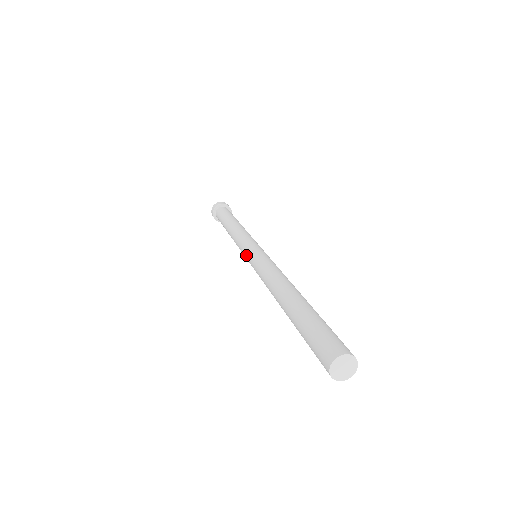
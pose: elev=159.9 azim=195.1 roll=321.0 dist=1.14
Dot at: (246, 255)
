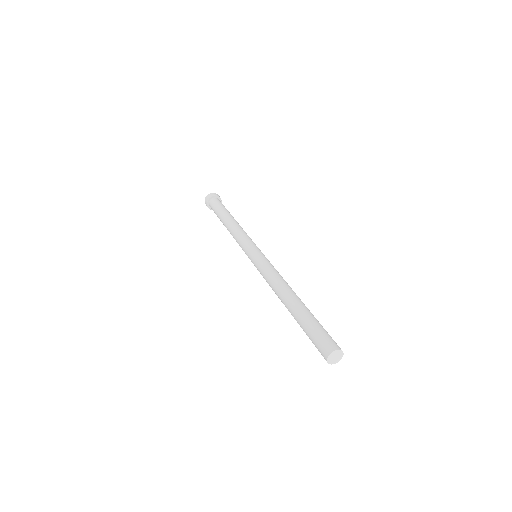
Dot at: occluded
